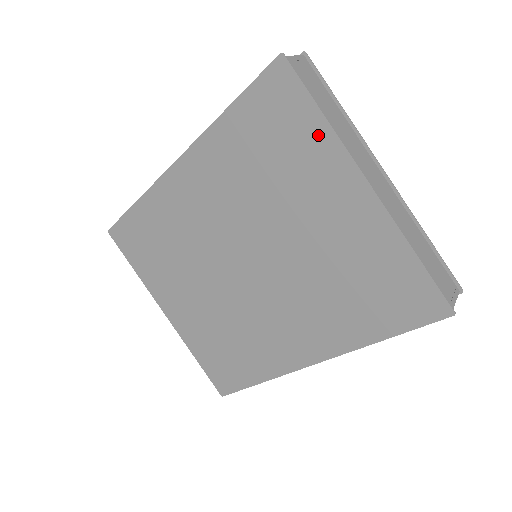
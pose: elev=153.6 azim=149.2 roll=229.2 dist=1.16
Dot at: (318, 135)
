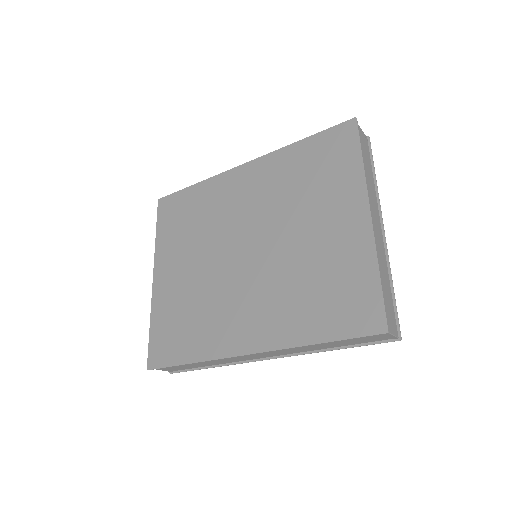
Dot at: (352, 171)
